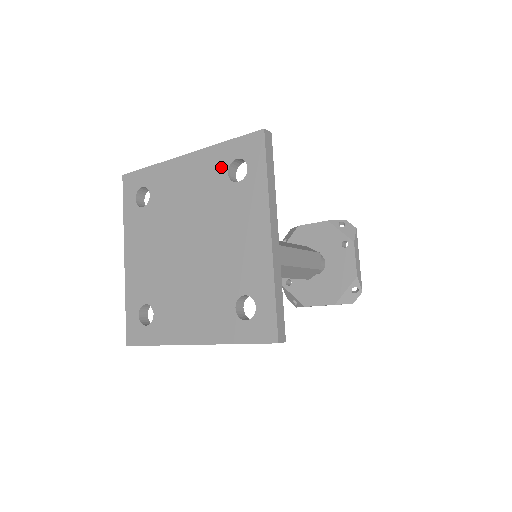
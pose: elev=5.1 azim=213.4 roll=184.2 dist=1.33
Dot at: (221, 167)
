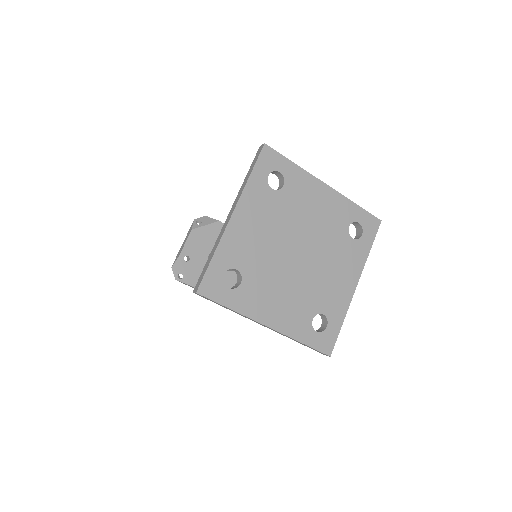
Dot at: (347, 218)
